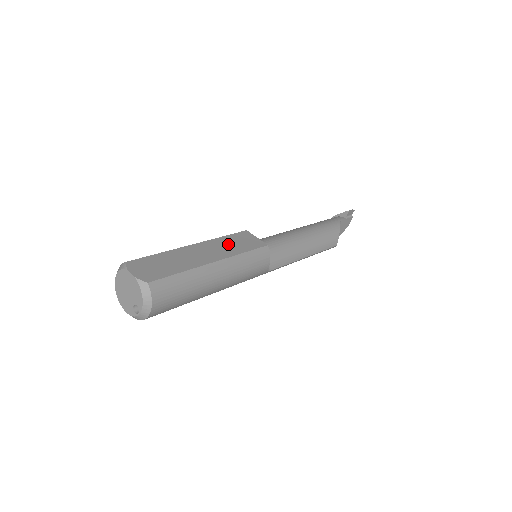
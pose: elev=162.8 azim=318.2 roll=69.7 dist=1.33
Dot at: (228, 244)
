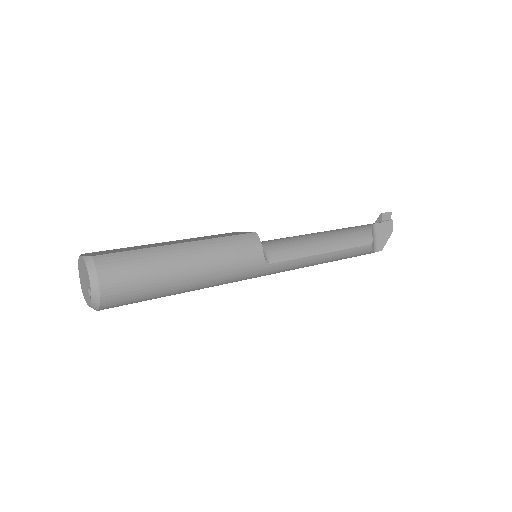
Dot at: (208, 237)
